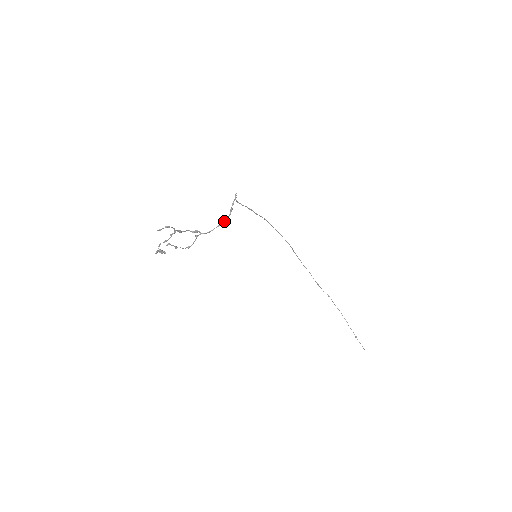
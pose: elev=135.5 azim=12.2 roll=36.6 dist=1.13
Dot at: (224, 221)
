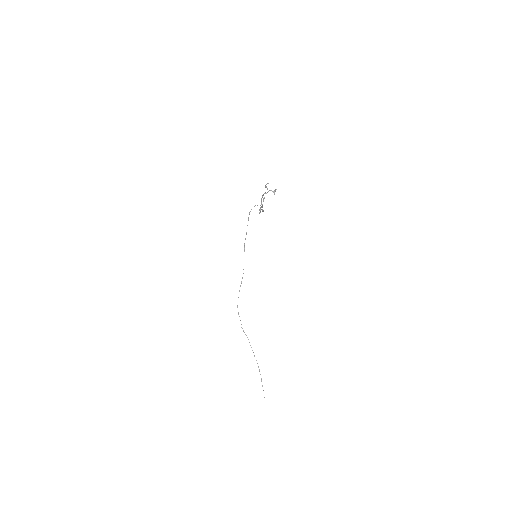
Dot at: occluded
